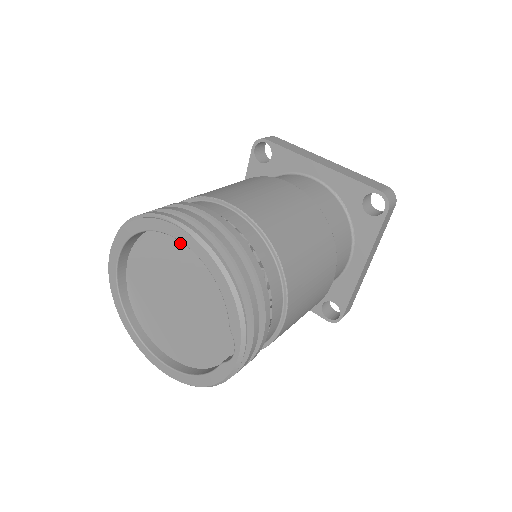
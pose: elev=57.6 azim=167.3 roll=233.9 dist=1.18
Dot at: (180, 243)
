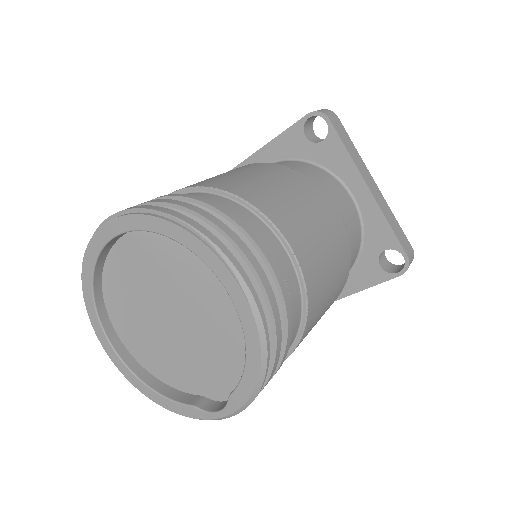
Dot at: occluded
